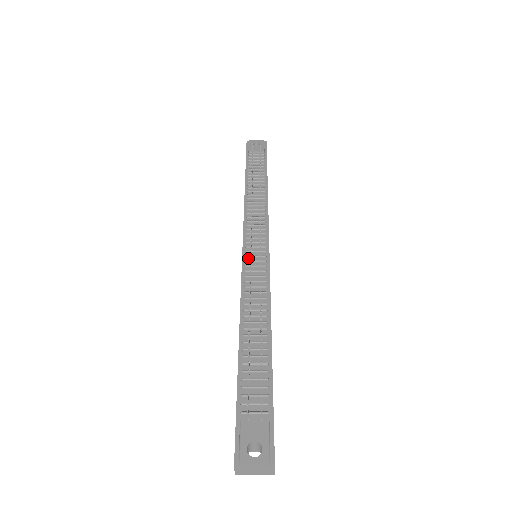
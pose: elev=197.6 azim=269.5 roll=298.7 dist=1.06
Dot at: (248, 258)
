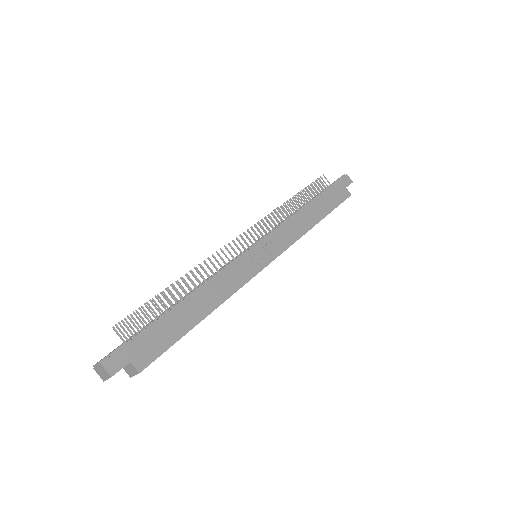
Dot at: occluded
